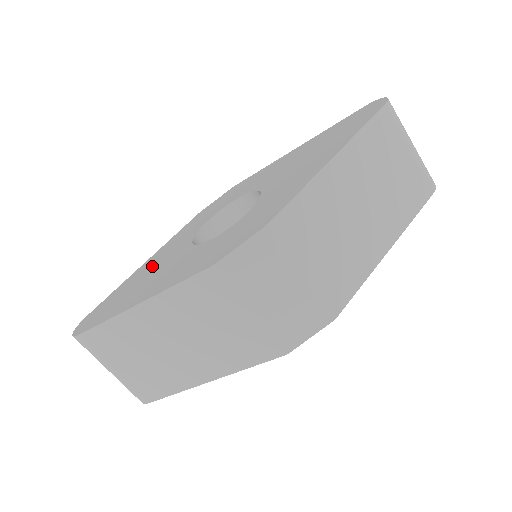
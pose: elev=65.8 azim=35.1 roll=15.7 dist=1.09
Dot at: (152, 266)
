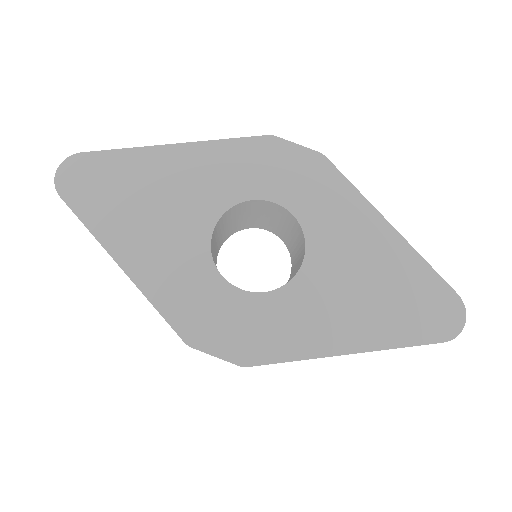
Dot at: (170, 186)
